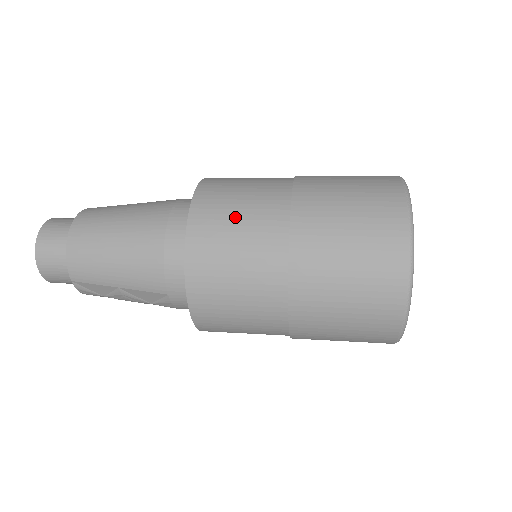
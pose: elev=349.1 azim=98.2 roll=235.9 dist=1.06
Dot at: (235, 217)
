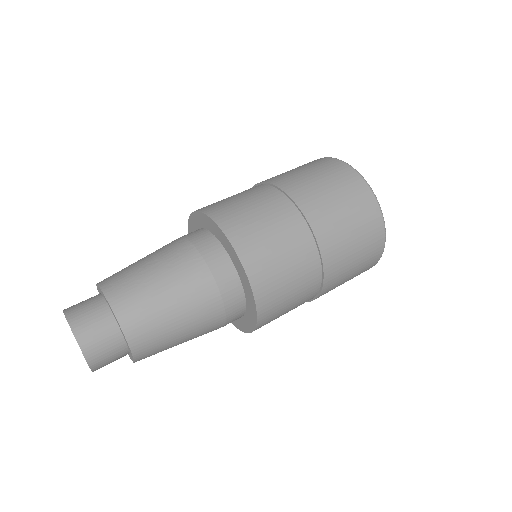
Dot at: (286, 311)
